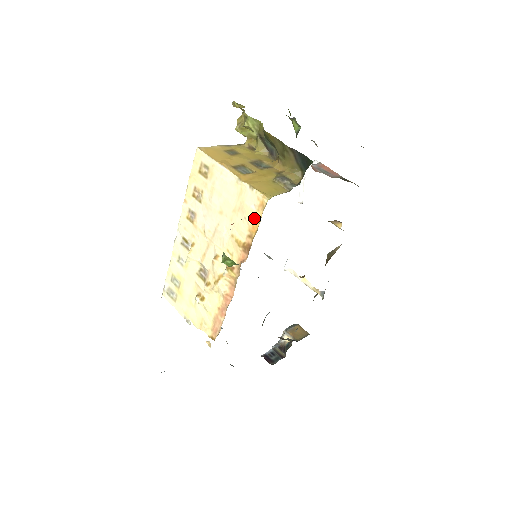
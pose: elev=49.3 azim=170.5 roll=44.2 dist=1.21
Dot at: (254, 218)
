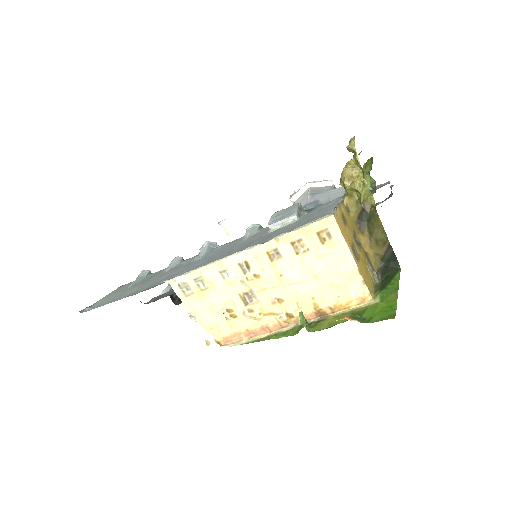
Dot at: (347, 301)
